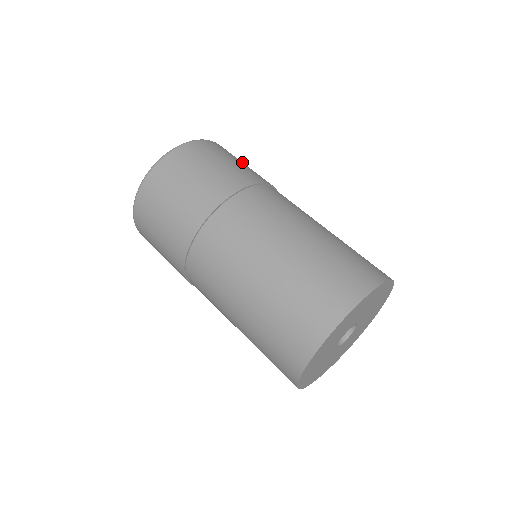
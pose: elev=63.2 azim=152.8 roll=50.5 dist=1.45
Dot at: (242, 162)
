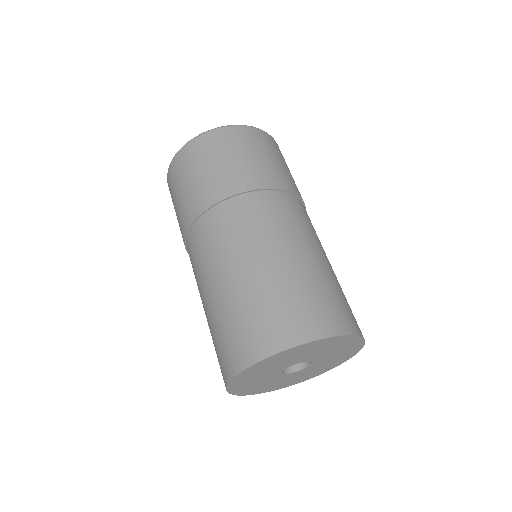
Dot at: occluded
